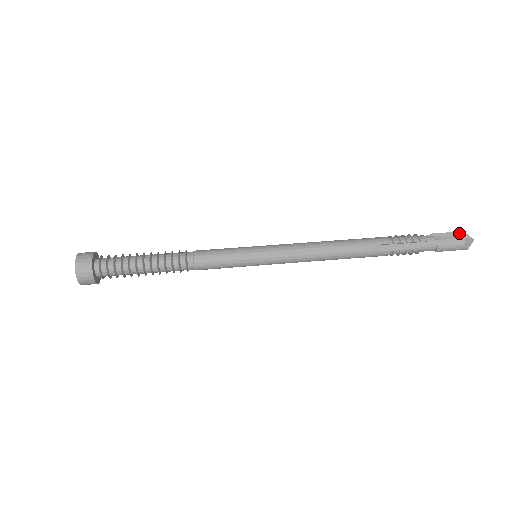
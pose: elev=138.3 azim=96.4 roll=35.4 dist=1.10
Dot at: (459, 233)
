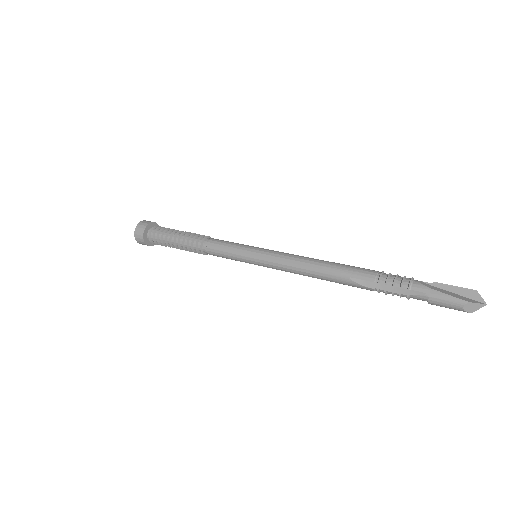
Dot at: (470, 291)
